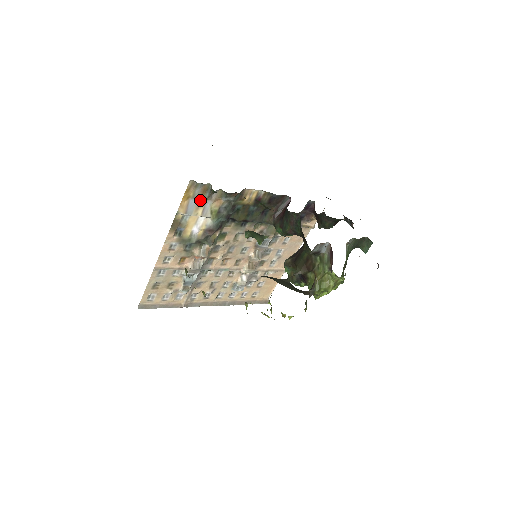
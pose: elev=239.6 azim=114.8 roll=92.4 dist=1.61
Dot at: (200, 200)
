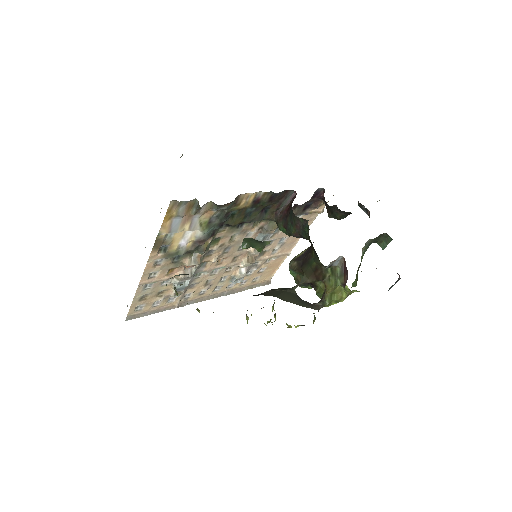
Dot at: (186, 216)
